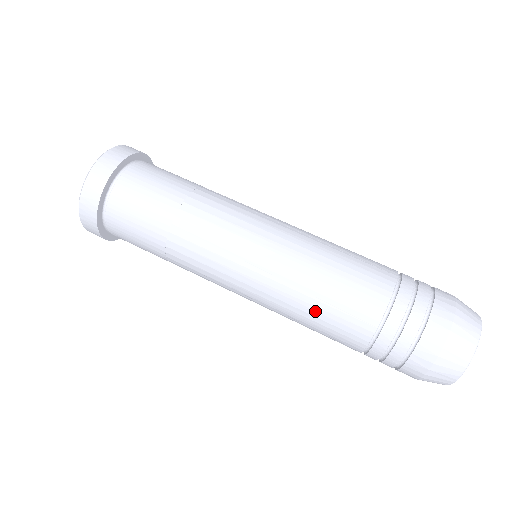
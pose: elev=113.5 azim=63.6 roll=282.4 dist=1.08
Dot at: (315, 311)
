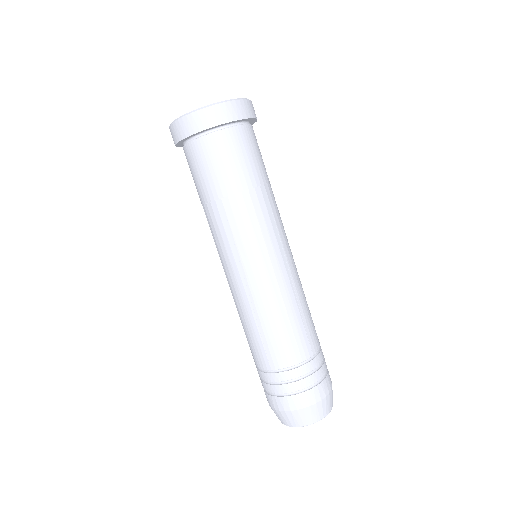
Dot at: (251, 328)
